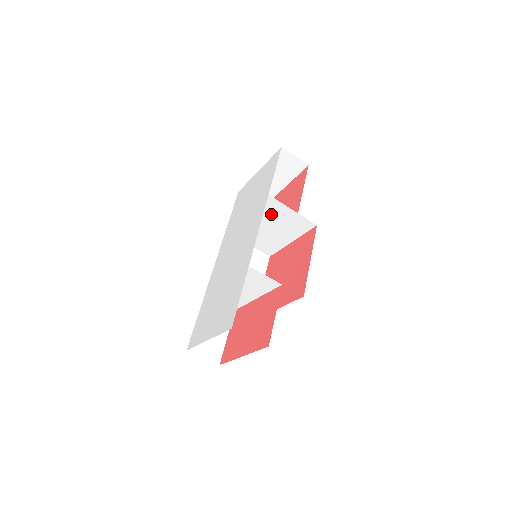
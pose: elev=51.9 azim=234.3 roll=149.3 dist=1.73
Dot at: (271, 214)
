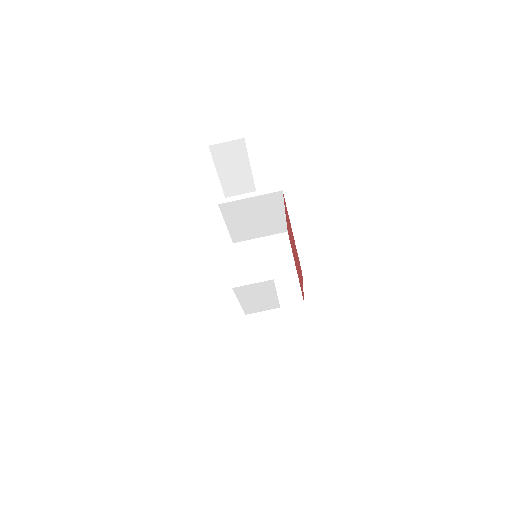
Dot at: (241, 212)
